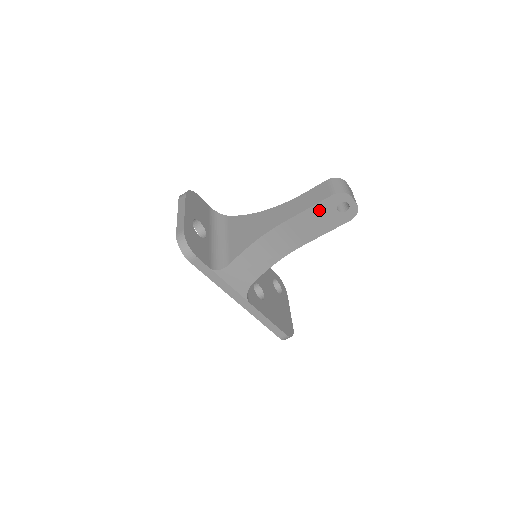
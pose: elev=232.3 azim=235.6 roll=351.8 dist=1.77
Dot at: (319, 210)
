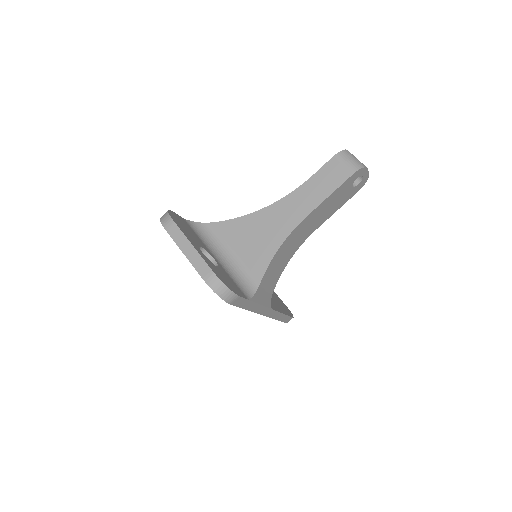
Dot at: (338, 192)
